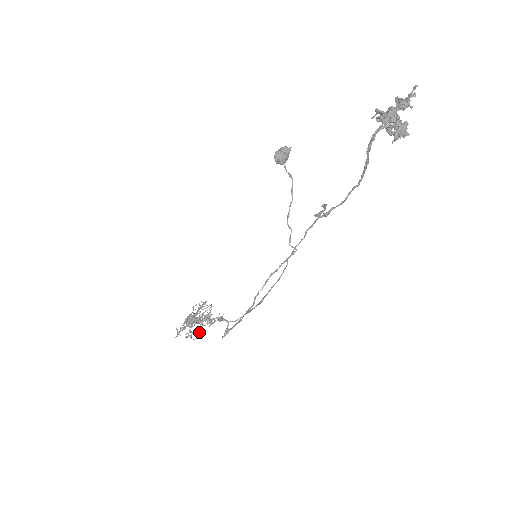
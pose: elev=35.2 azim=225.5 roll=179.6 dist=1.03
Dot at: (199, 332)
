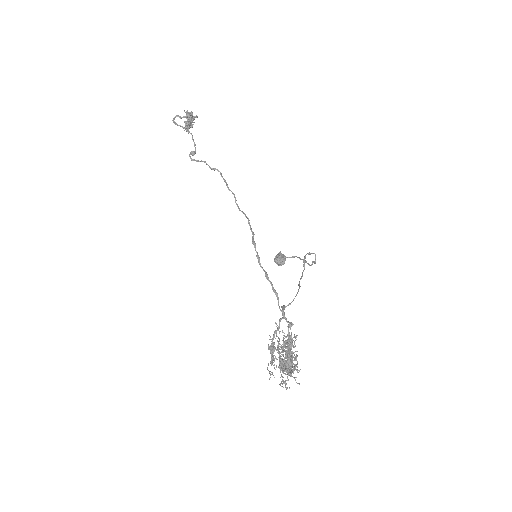
Dot at: occluded
